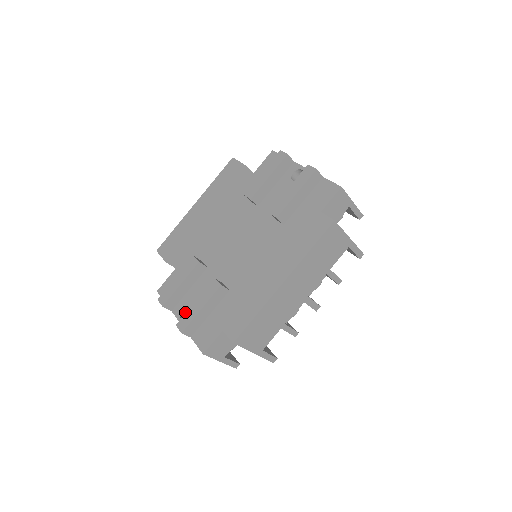
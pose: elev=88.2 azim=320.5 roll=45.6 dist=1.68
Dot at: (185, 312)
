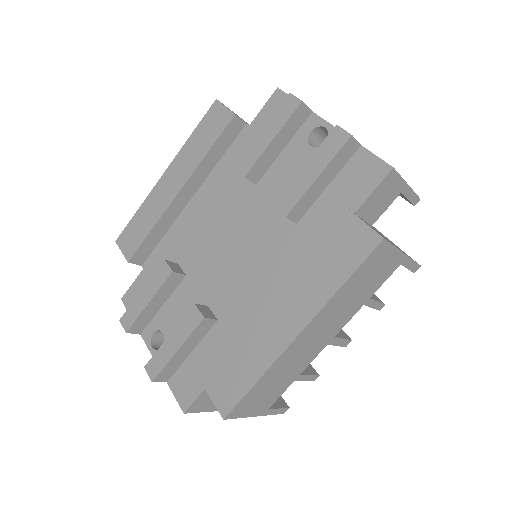
Dot at: (159, 336)
